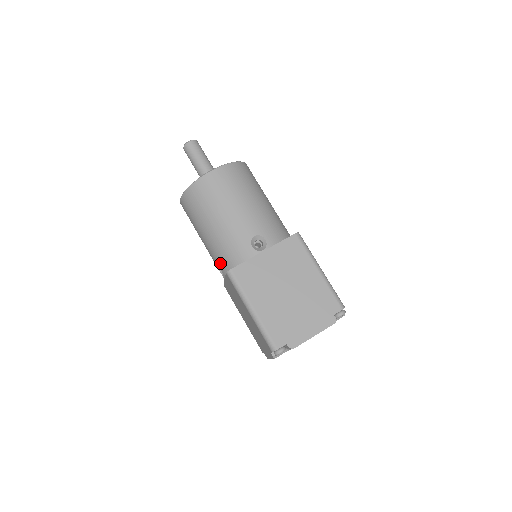
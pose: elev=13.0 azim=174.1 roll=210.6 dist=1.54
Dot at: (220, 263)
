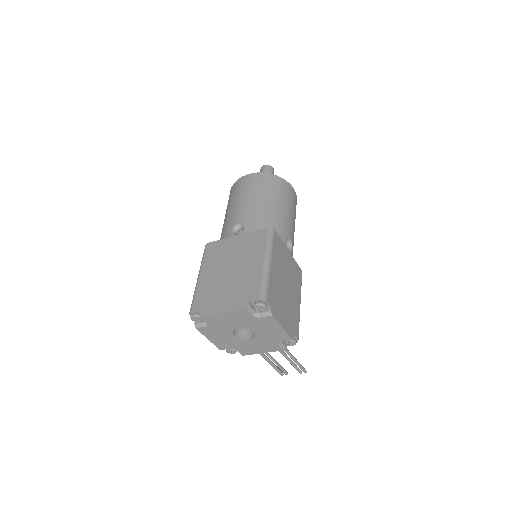
Dot at: occluded
